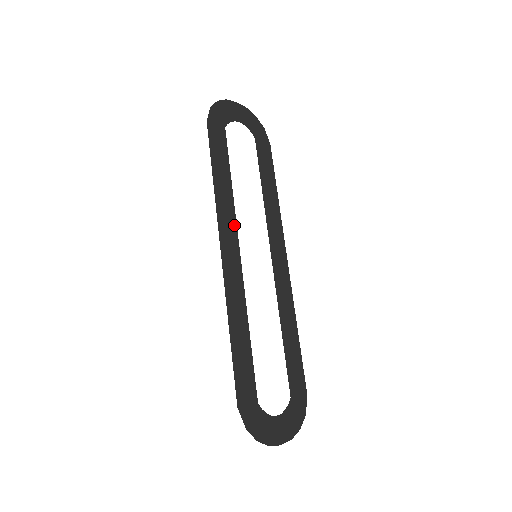
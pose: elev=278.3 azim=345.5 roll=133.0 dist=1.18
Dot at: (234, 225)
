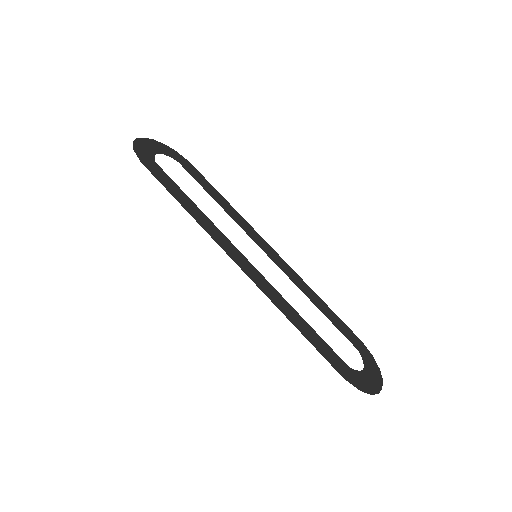
Dot at: (226, 239)
